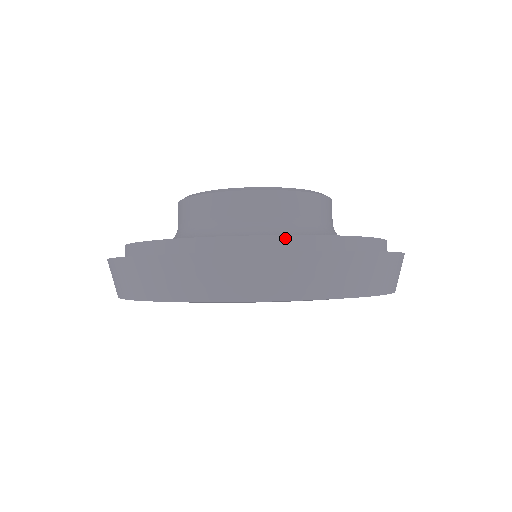
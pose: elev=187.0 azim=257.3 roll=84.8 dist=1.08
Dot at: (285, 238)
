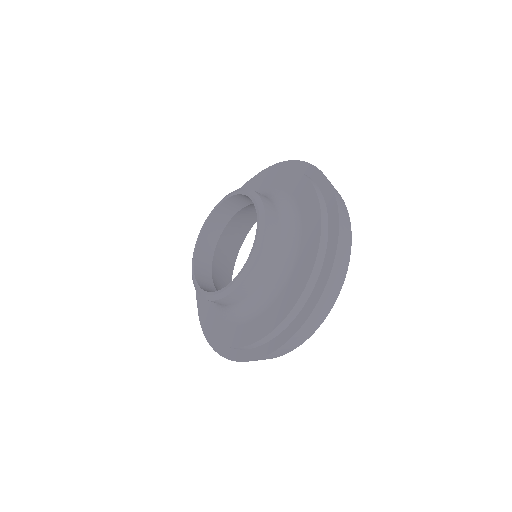
Dot at: occluded
